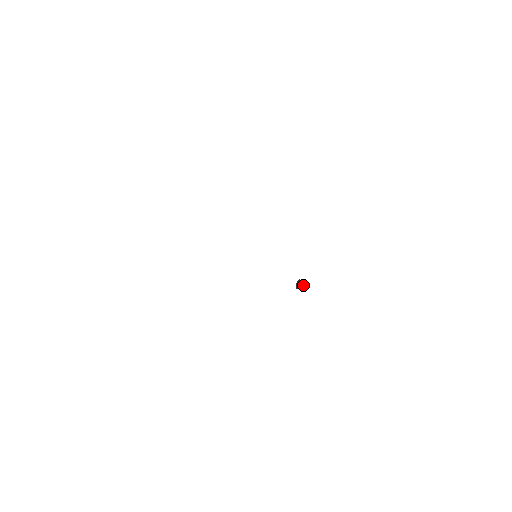
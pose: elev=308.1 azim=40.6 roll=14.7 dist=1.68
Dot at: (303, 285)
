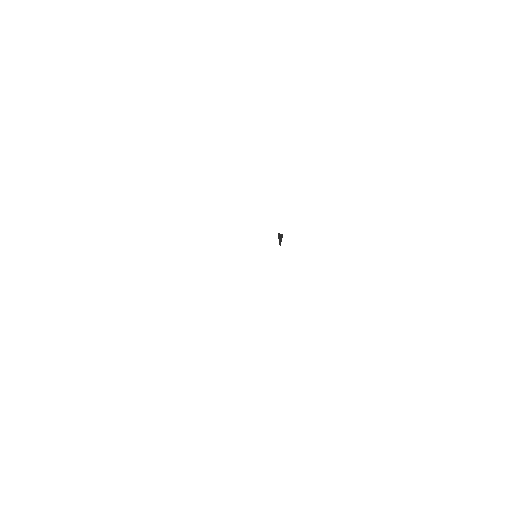
Dot at: (281, 235)
